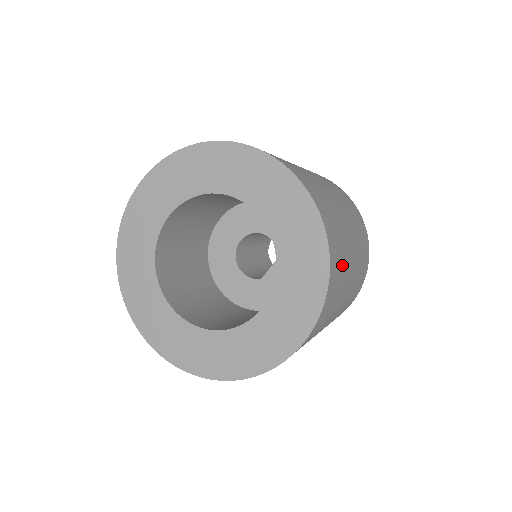
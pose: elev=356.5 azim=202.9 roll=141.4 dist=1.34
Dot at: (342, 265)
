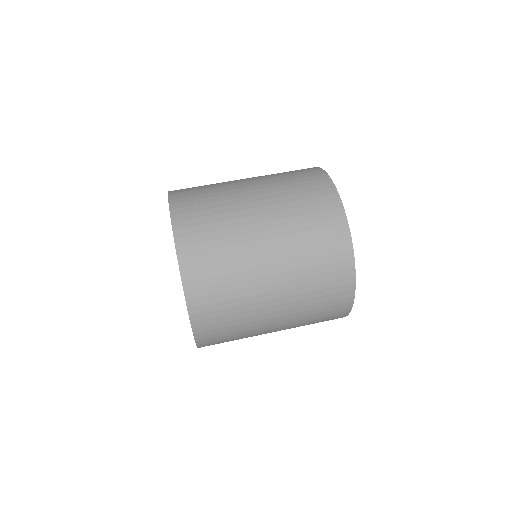
Dot at: (233, 340)
